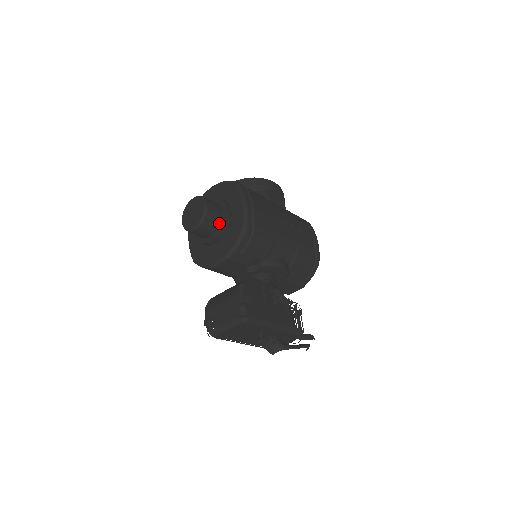
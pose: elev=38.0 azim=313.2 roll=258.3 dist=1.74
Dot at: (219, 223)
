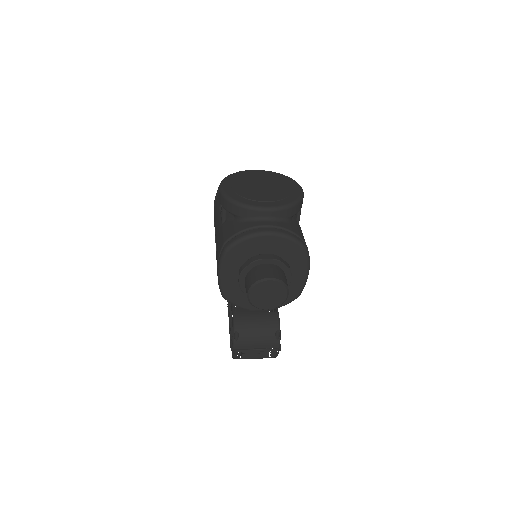
Dot at: occluded
